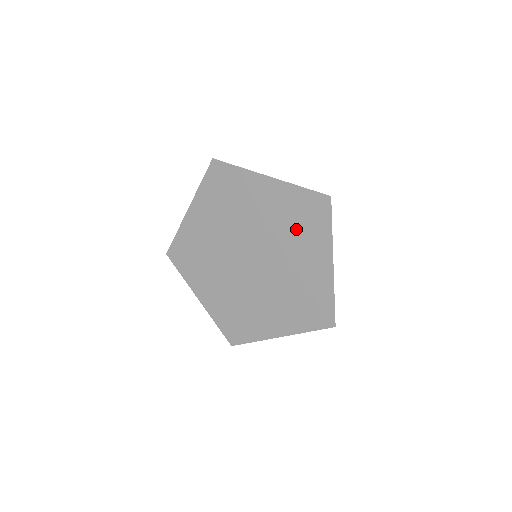
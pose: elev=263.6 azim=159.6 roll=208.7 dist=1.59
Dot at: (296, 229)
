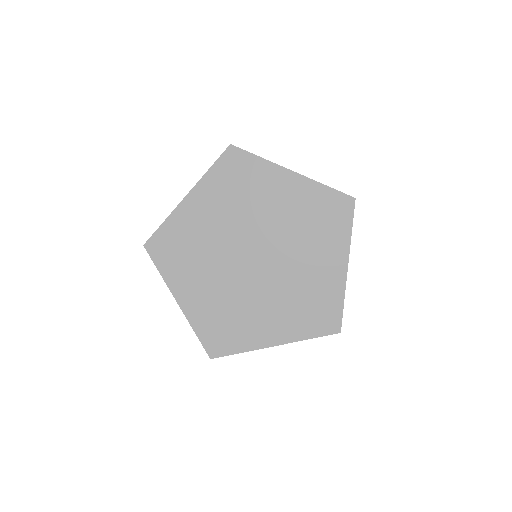
Dot at: (314, 228)
